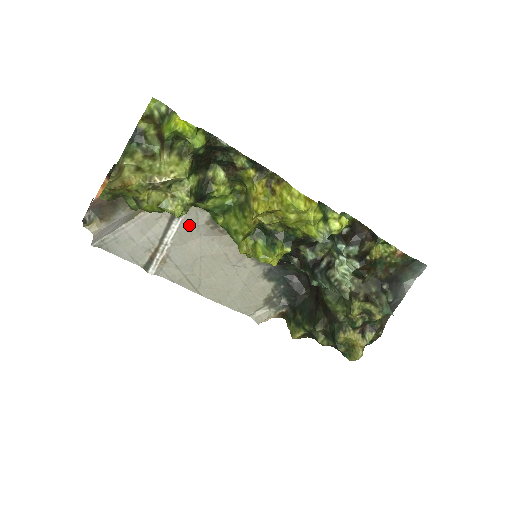
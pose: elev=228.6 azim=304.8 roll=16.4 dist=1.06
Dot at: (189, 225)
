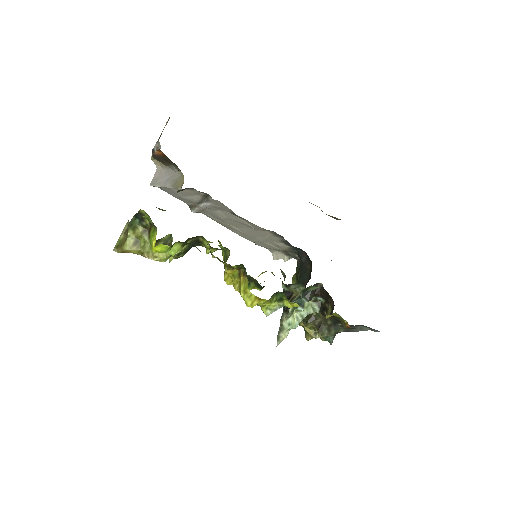
Dot at: (218, 206)
